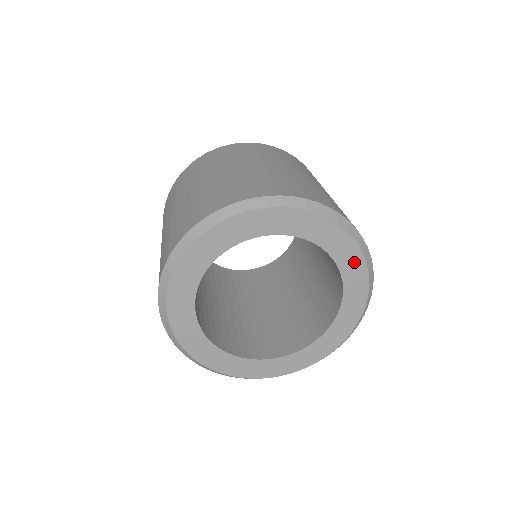
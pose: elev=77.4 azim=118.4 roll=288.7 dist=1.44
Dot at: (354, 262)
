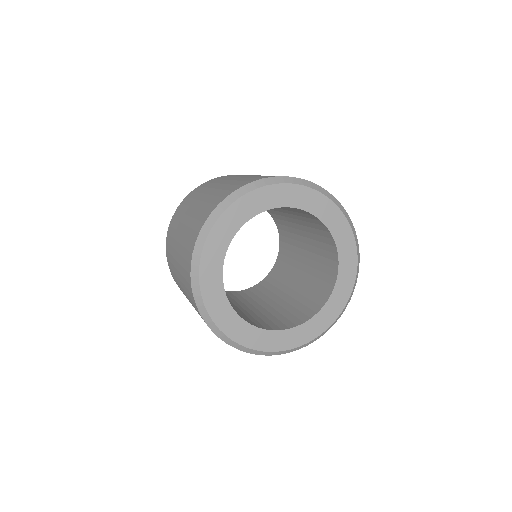
Dot at: (348, 244)
